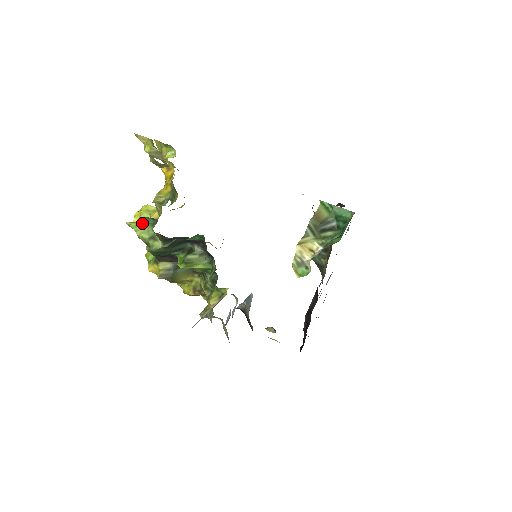
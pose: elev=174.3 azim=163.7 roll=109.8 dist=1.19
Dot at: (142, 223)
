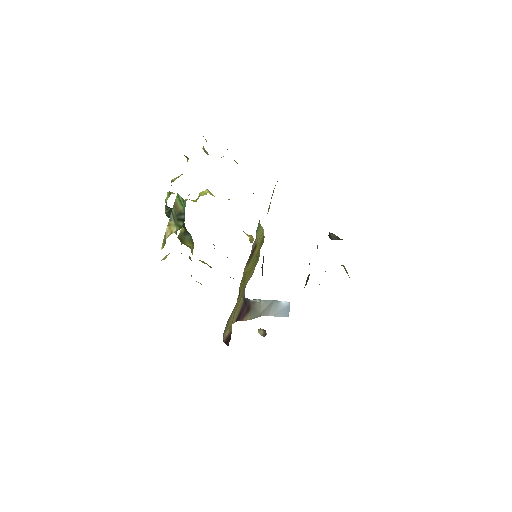
Dot at: (169, 193)
